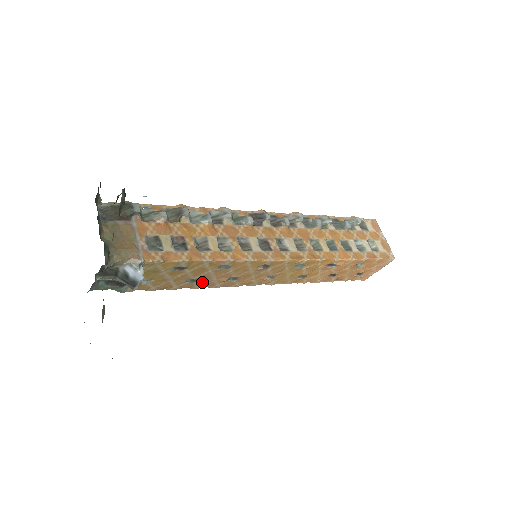
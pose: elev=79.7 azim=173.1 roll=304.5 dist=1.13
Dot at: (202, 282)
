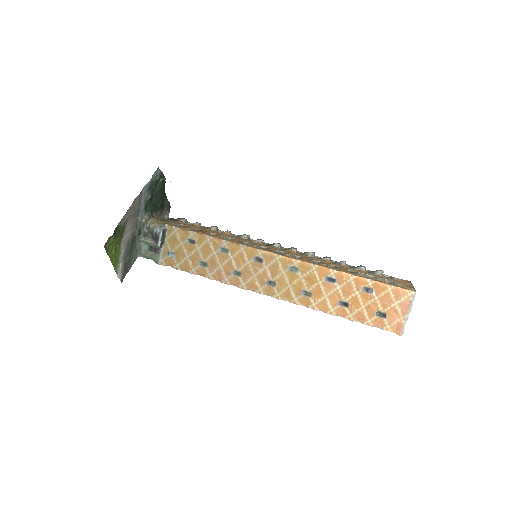
Dot at: (212, 270)
